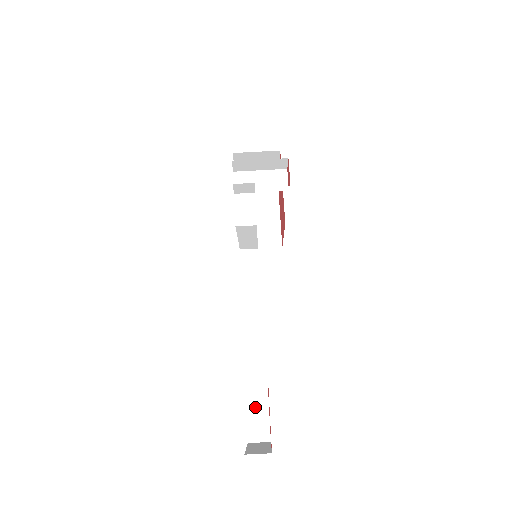
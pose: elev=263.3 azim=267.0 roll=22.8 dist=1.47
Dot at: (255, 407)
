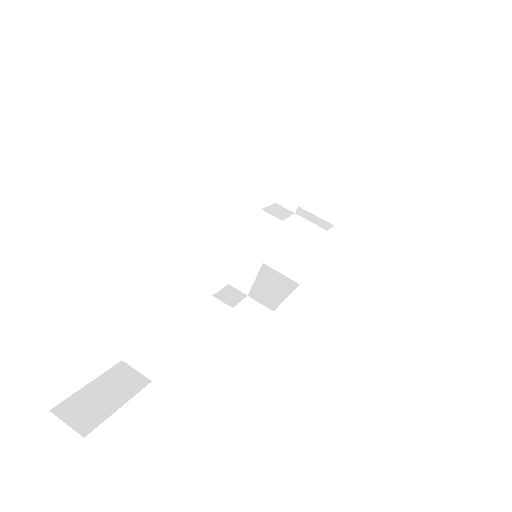
Dot at: (109, 386)
